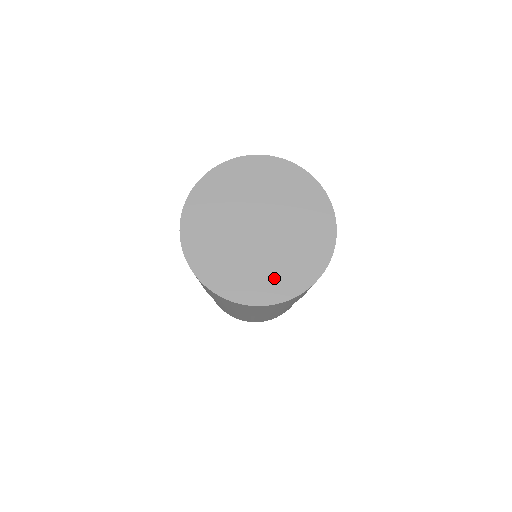
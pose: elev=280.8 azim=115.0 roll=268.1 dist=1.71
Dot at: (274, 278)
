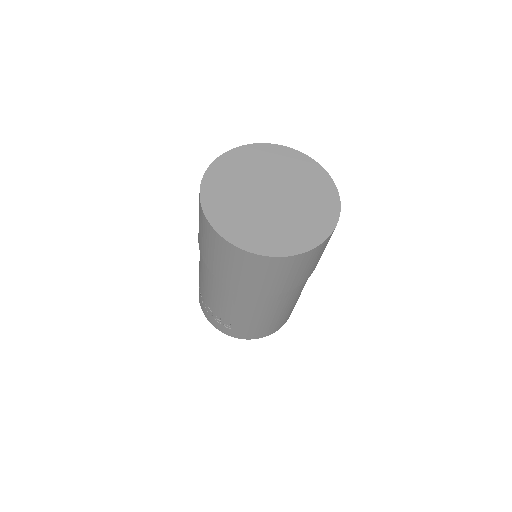
Dot at: (312, 220)
